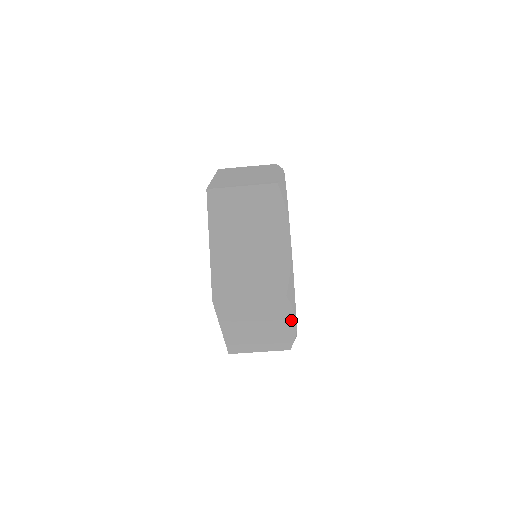
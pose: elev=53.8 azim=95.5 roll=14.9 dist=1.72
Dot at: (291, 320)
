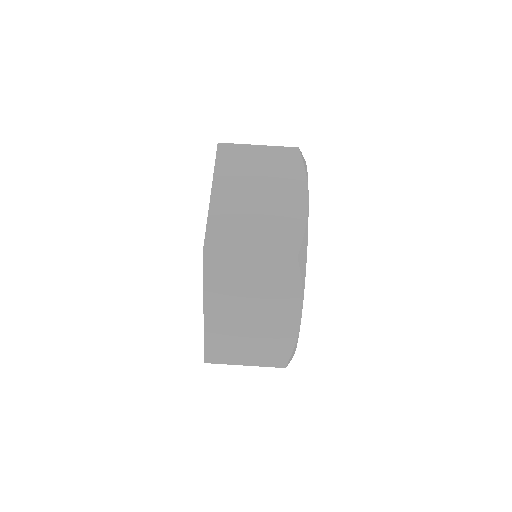
Dot at: (296, 306)
